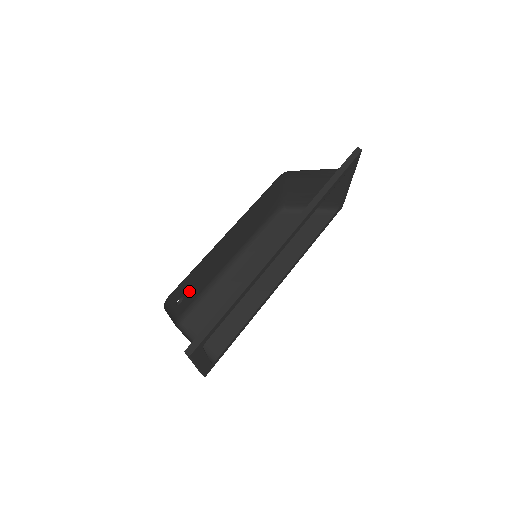
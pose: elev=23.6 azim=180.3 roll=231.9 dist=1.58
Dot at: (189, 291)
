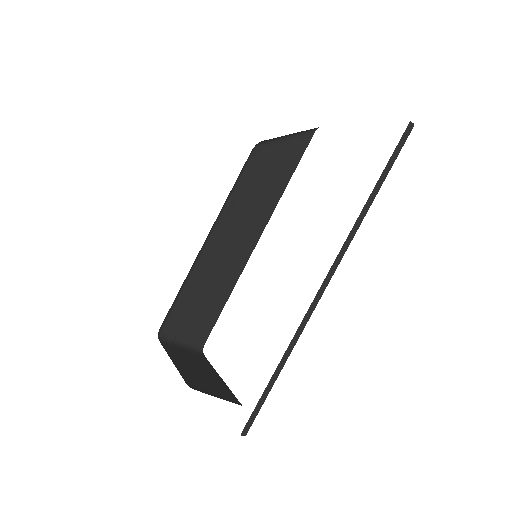
Dot at: occluded
